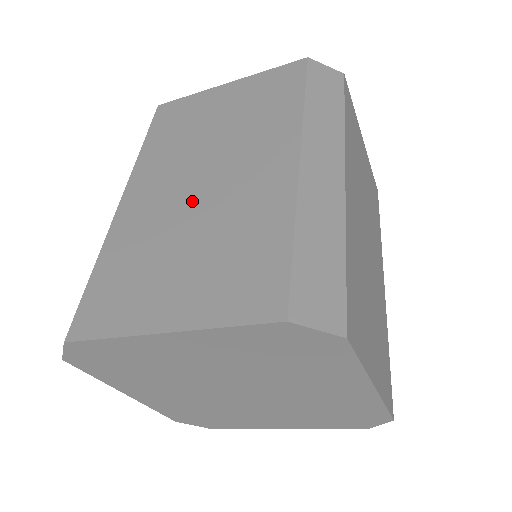
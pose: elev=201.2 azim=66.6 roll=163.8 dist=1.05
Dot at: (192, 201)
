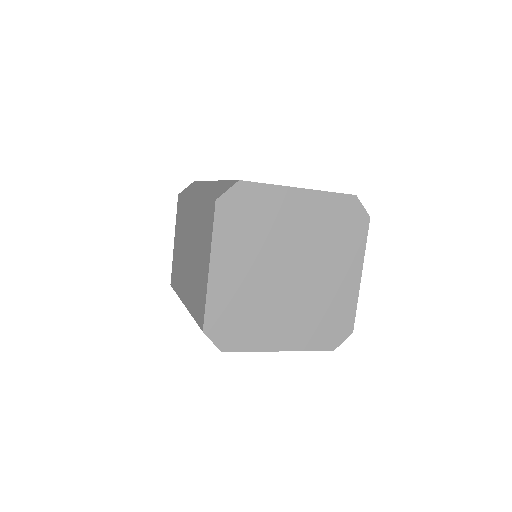
Dot at: occluded
